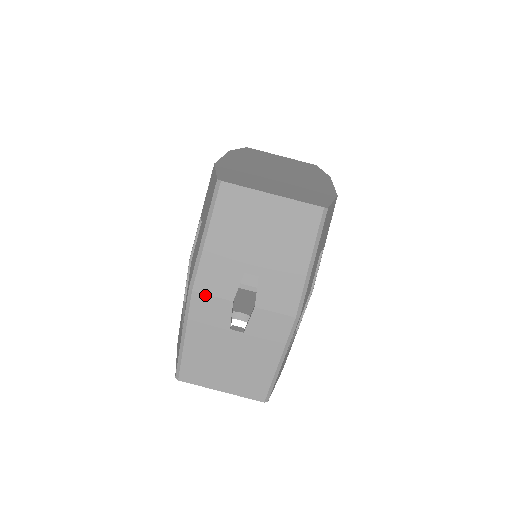
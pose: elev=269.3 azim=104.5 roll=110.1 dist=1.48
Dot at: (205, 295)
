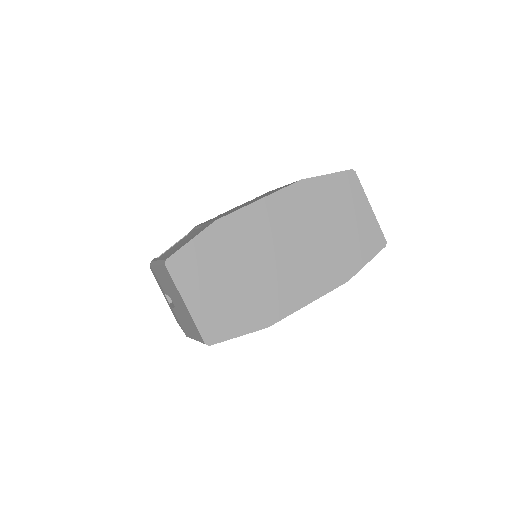
Dot at: (155, 274)
